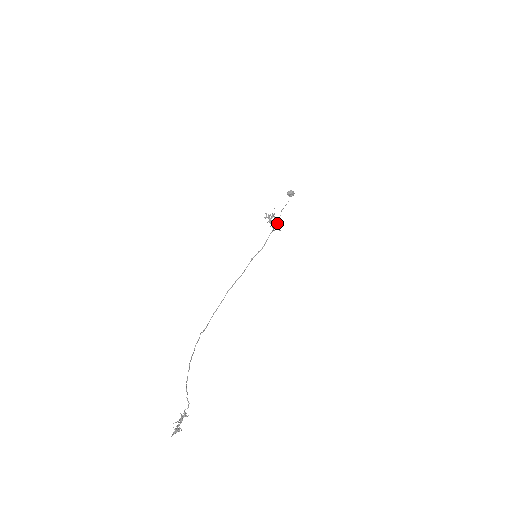
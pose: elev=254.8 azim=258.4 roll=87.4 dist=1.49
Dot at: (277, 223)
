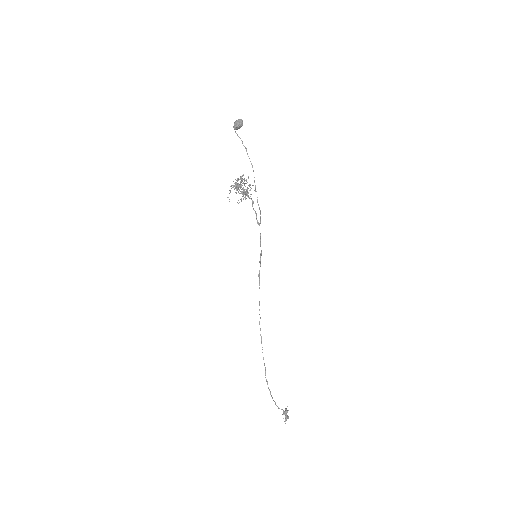
Dot at: occluded
